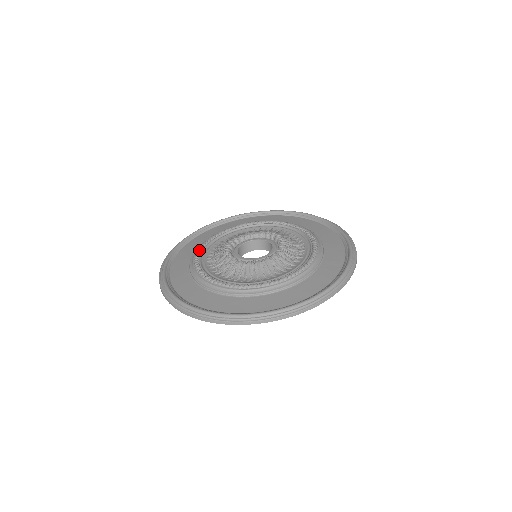
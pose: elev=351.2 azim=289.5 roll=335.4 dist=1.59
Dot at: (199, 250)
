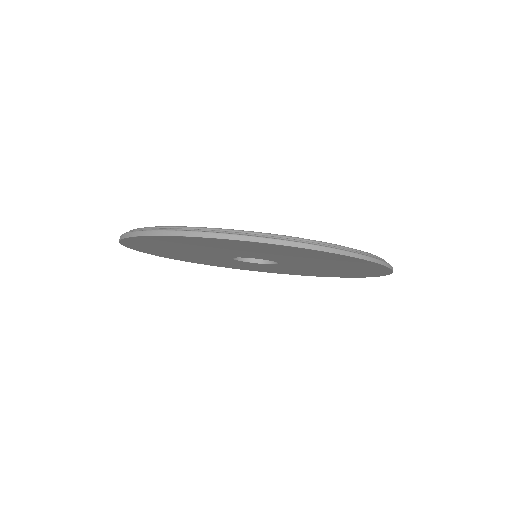
Dot at: occluded
